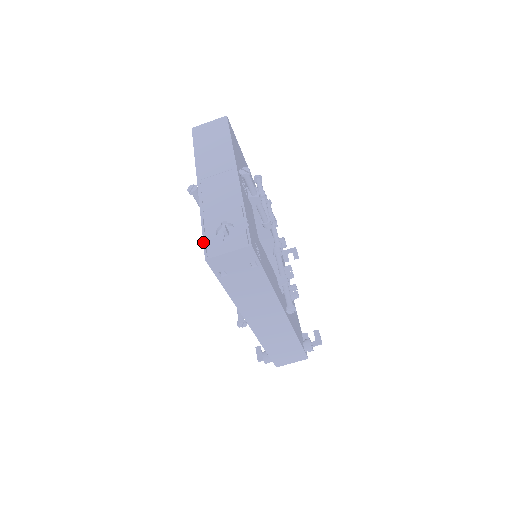
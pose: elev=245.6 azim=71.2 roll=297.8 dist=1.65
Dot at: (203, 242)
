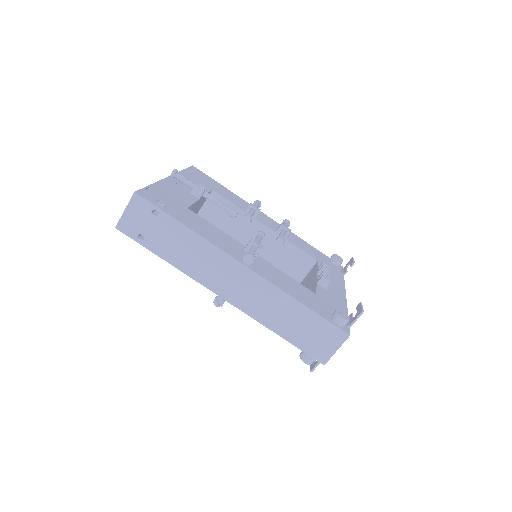
Dot at: occluded
